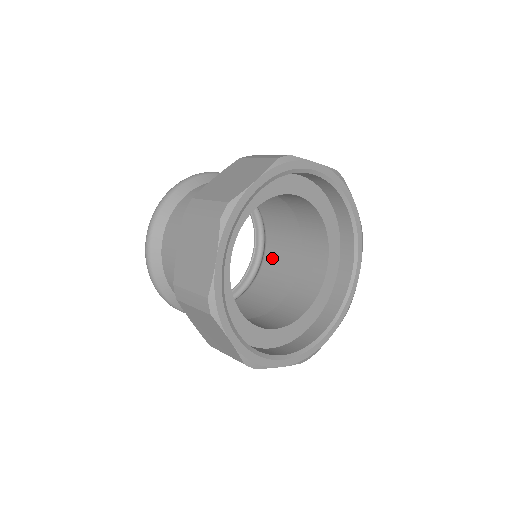
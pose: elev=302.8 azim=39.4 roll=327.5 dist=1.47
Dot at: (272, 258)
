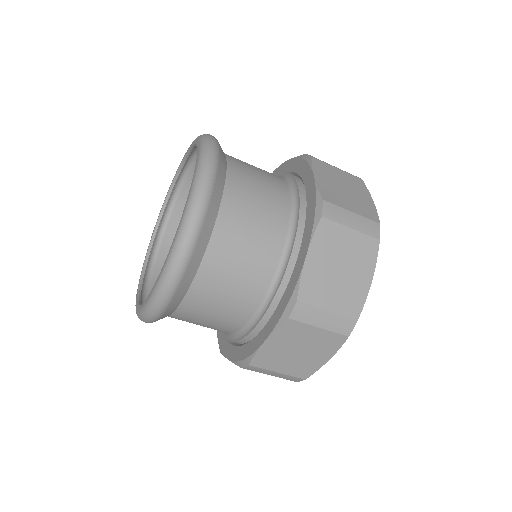
Dot at: occluded
